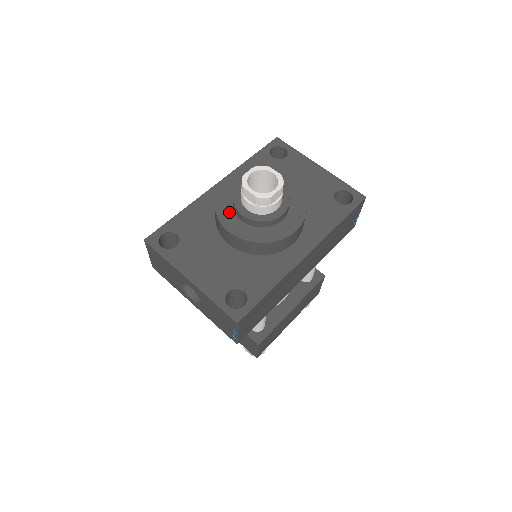
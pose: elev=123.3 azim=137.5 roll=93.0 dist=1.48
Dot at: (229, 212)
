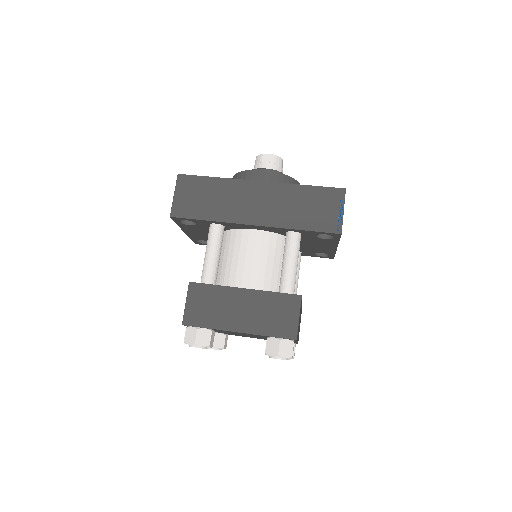
Dot at: occluded
